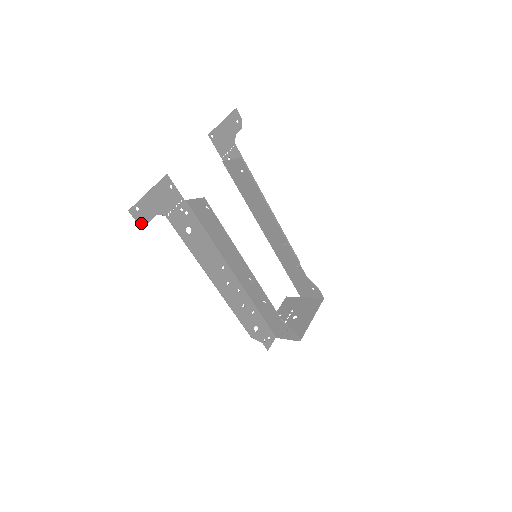
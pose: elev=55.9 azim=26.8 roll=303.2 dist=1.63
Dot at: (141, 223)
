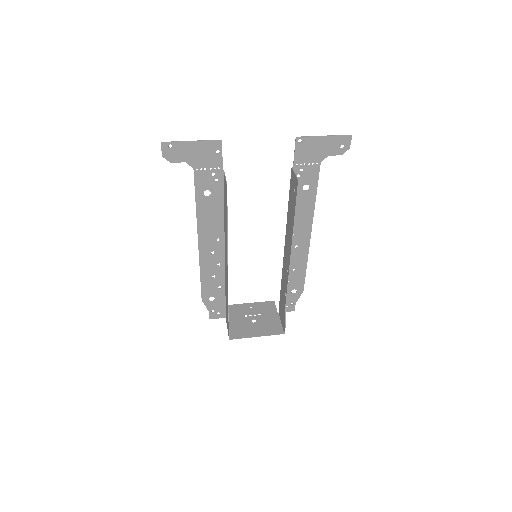
Dot at: (165, 158)
